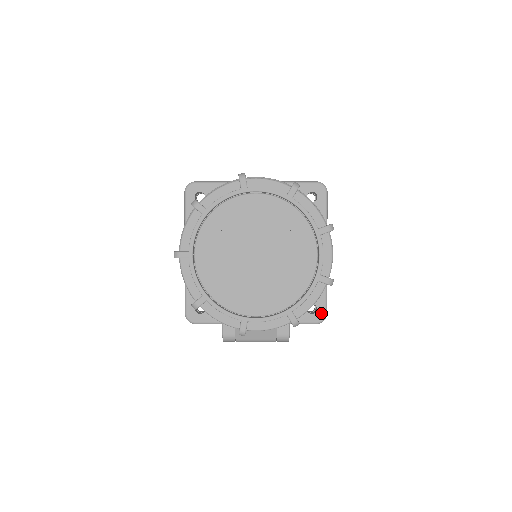
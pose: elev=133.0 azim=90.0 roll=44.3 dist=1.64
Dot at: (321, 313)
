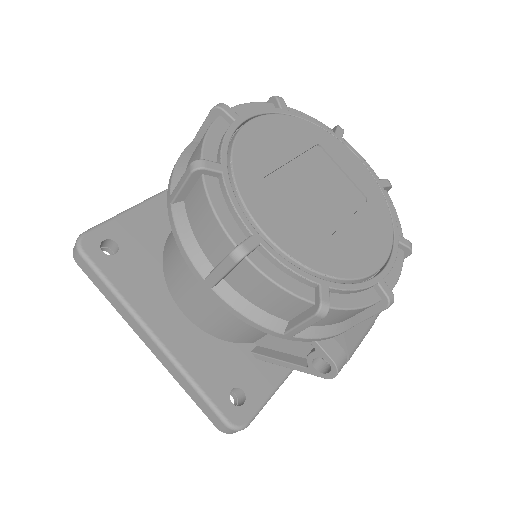
Dot at: occluded
